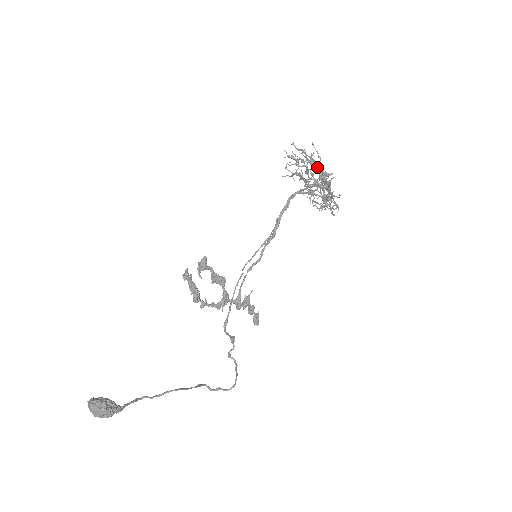
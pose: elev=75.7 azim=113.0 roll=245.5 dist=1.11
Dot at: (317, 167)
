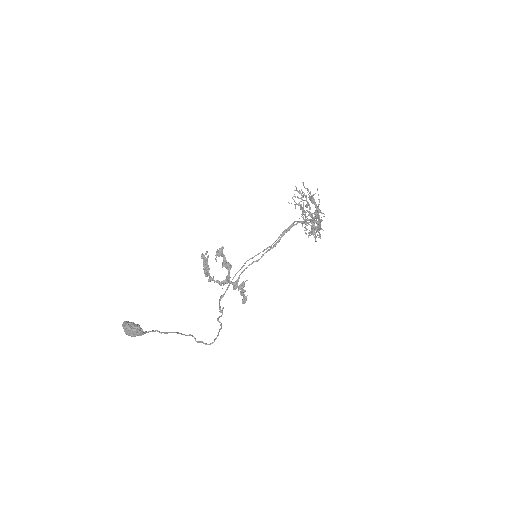
Dot at: (315, 205)
